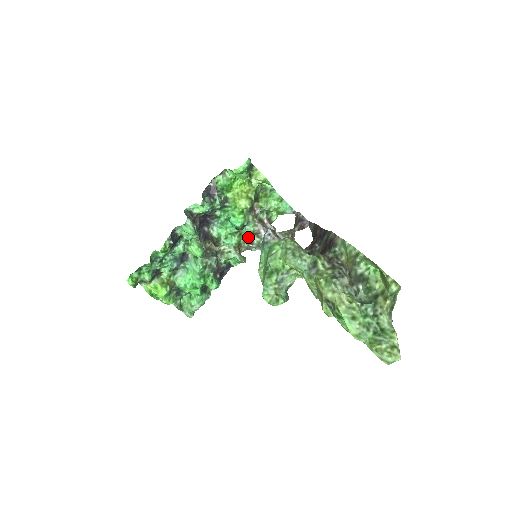
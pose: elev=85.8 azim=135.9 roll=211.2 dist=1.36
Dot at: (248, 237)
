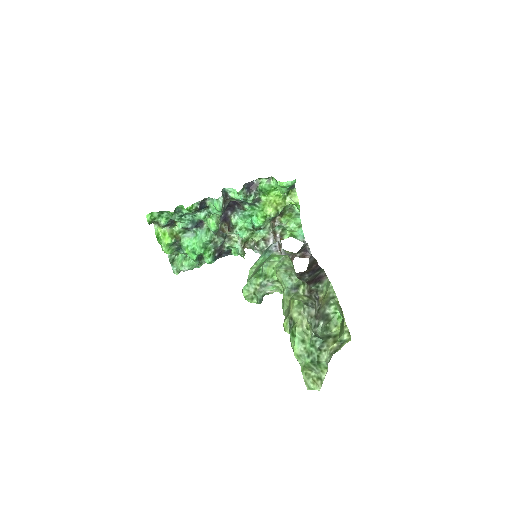
Dot at: (257, 239)
